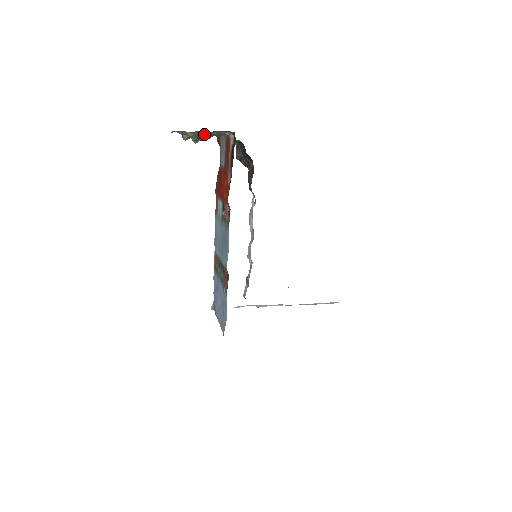
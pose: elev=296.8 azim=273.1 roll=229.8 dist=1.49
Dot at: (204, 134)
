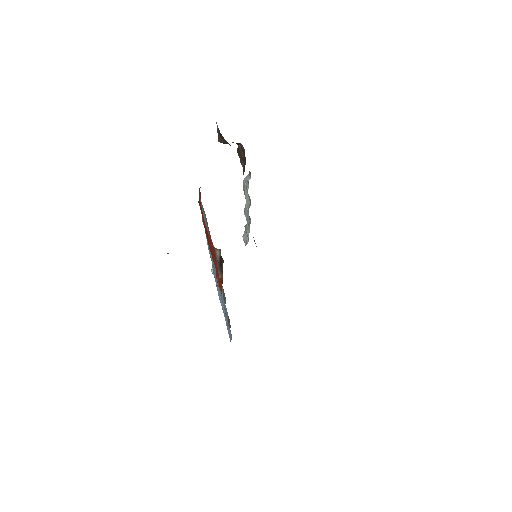
Dot at: occluded
